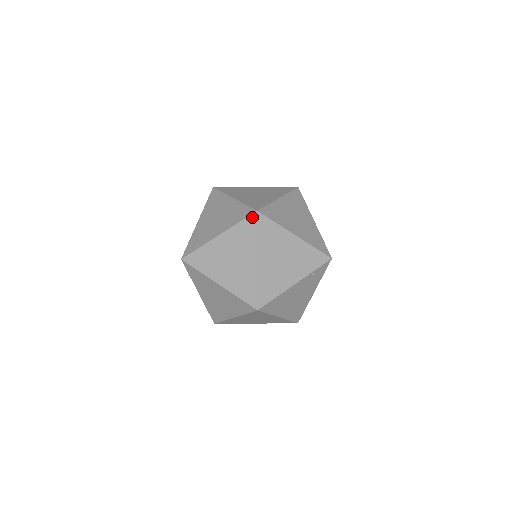
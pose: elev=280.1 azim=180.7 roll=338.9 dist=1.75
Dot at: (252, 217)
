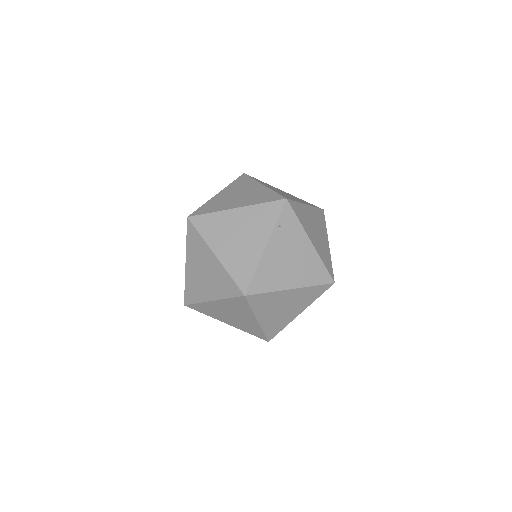
Dot at: (188, 225)
